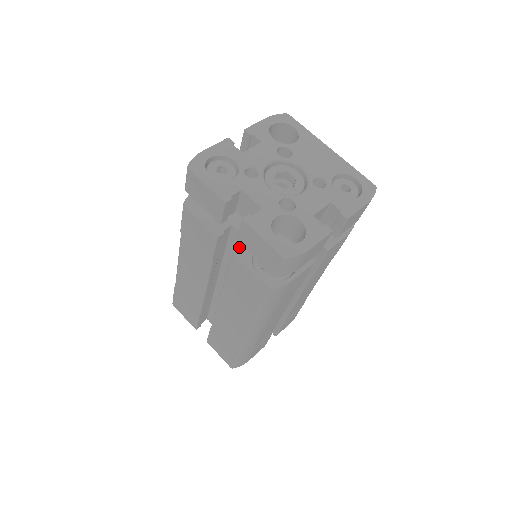
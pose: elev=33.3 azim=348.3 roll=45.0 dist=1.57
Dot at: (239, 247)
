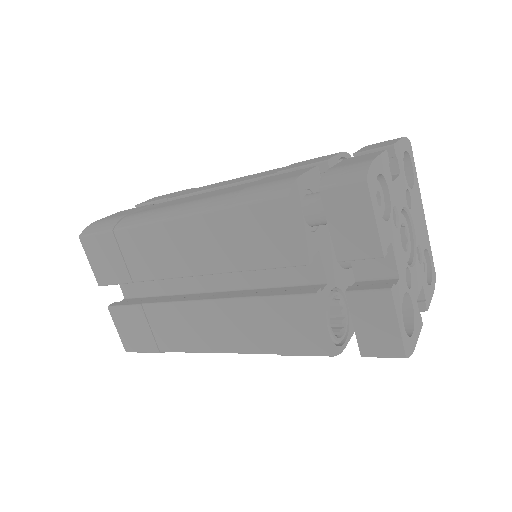
Dot at: (298, 272)
